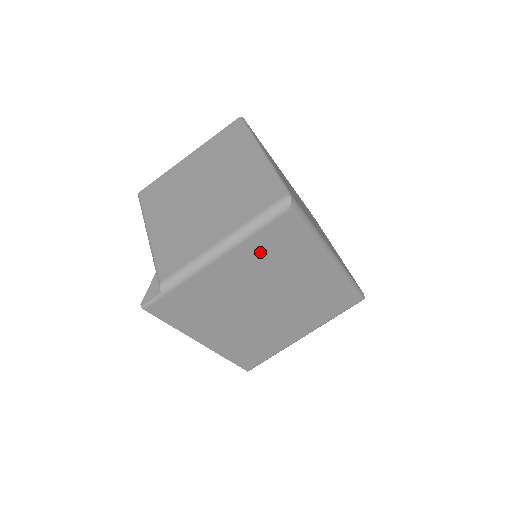
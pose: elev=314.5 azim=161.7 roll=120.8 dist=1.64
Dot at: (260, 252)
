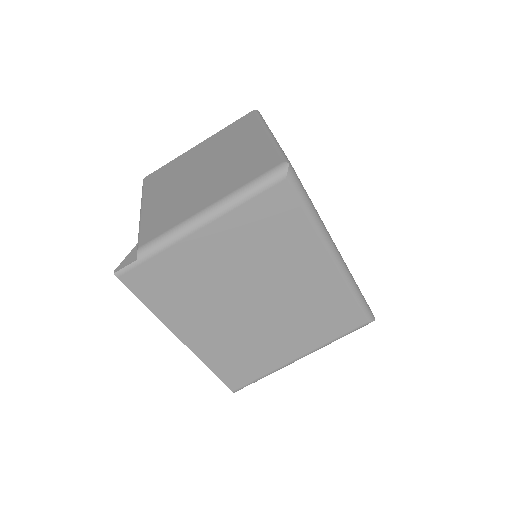
Dot at: (251, 228)
